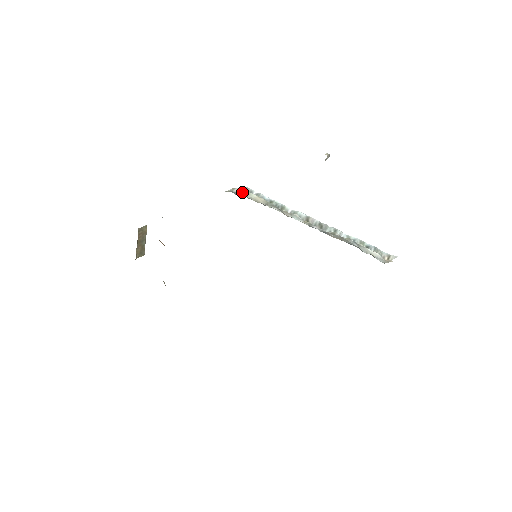
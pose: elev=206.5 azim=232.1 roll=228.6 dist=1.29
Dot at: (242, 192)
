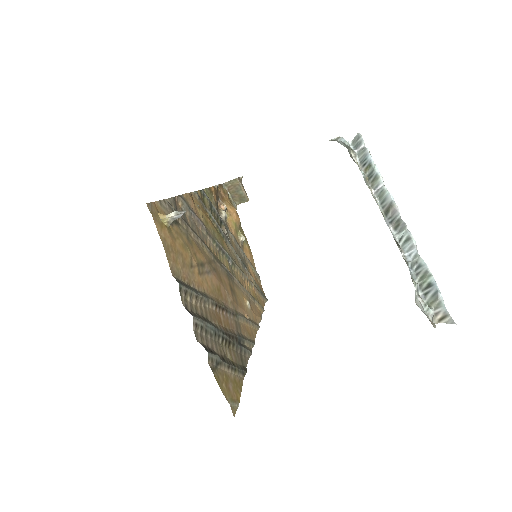
Dot at: (344, 144)
